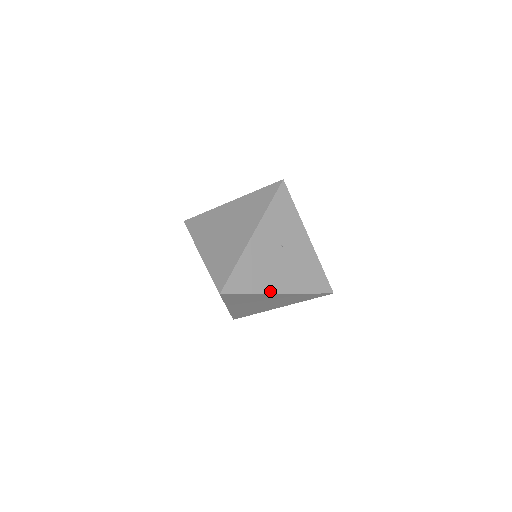
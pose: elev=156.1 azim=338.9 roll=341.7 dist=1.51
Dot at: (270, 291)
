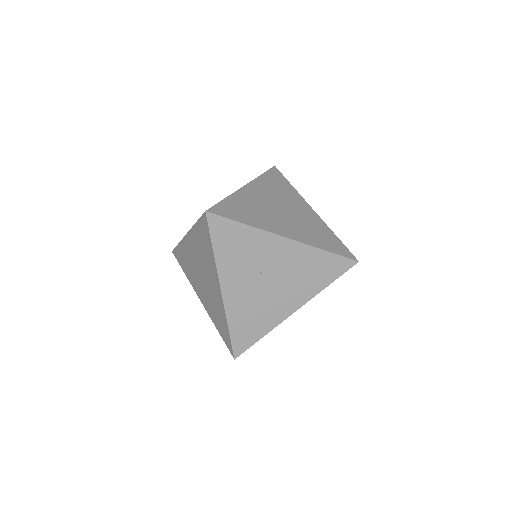
Dot at: (282, 318)
